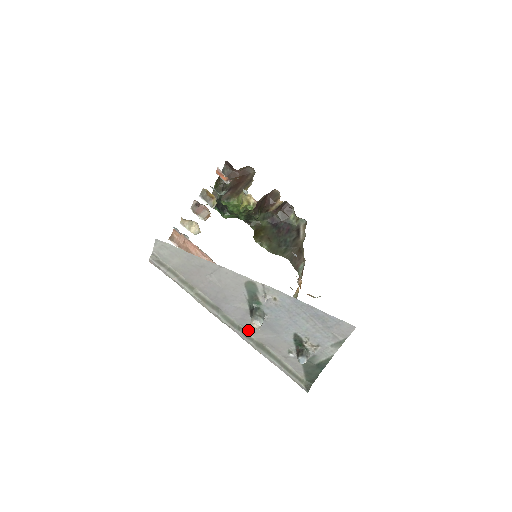
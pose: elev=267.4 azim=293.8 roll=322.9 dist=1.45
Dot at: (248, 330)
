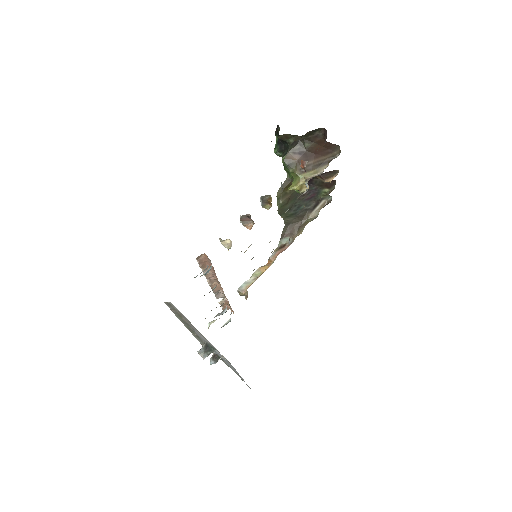
Dot at: occluded
